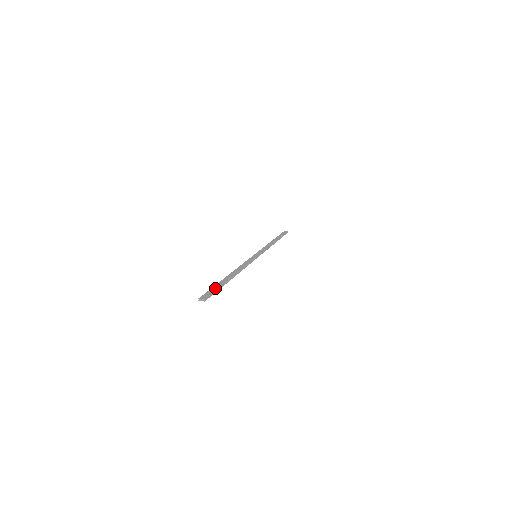
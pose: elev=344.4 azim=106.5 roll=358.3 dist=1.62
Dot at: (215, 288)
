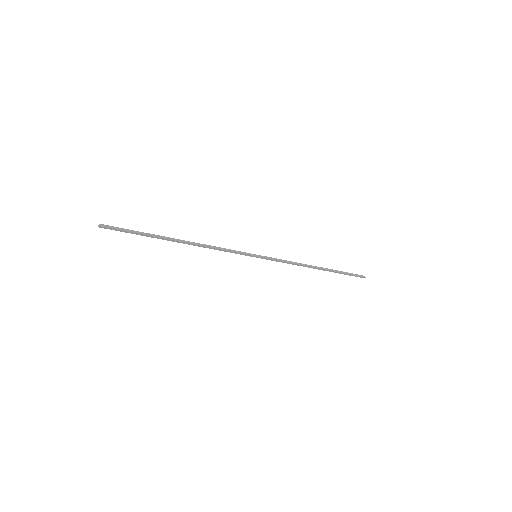
Dot at: (133, 230)
